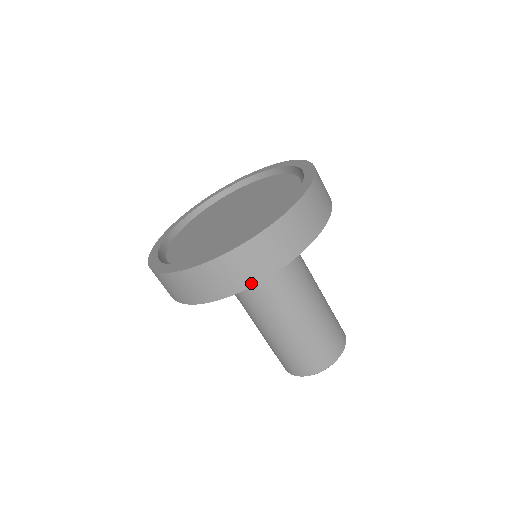
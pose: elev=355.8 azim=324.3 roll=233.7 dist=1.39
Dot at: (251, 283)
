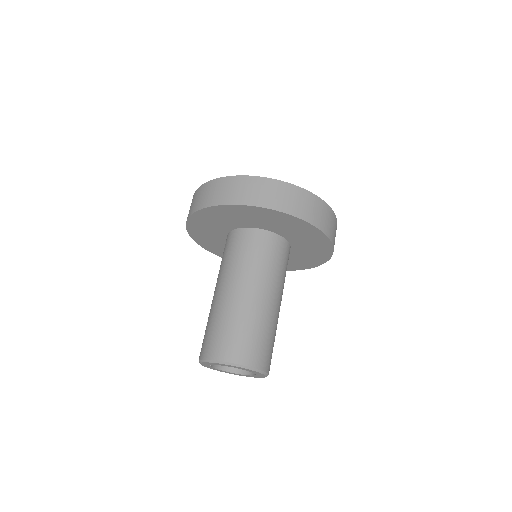
Dot at: (235, 202)
